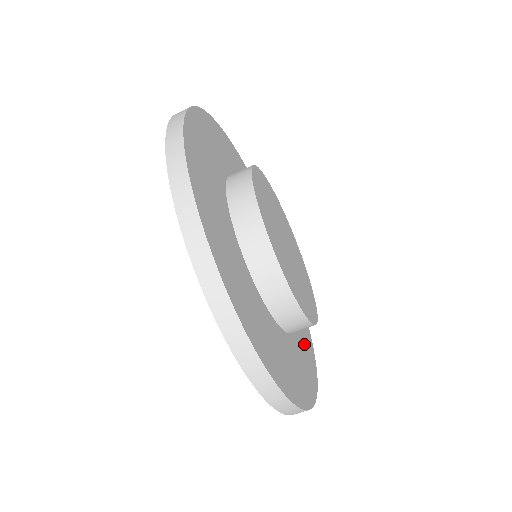
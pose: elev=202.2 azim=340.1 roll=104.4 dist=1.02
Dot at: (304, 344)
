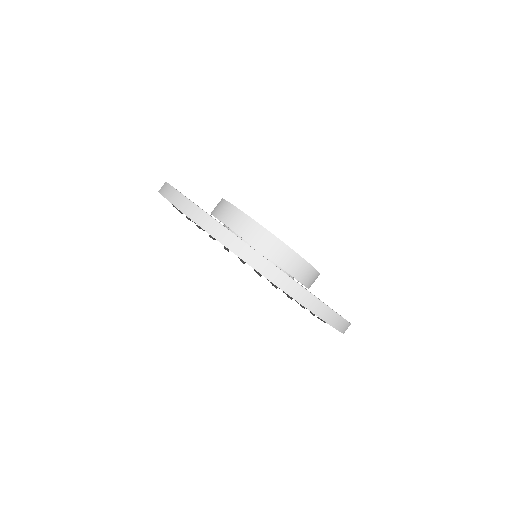
Dot at: occluded
